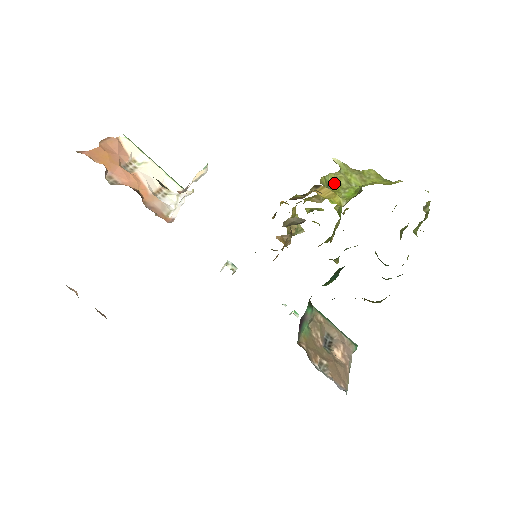
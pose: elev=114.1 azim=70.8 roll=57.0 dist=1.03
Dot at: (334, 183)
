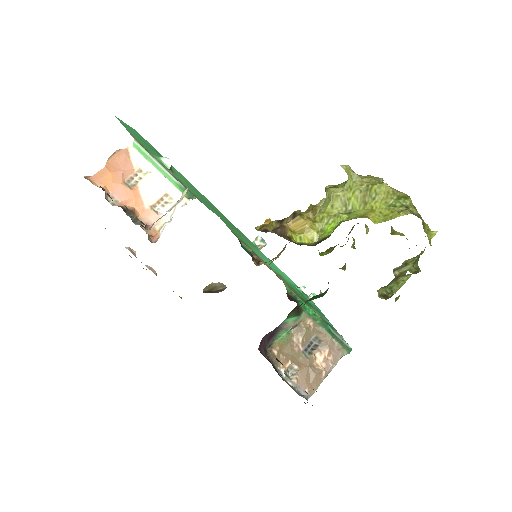
Dot at: (326, 204)
